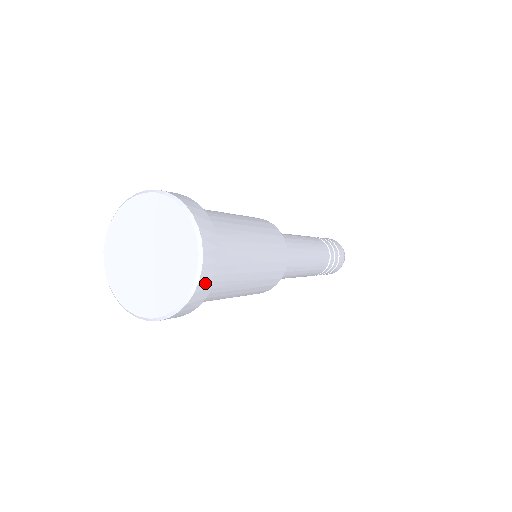
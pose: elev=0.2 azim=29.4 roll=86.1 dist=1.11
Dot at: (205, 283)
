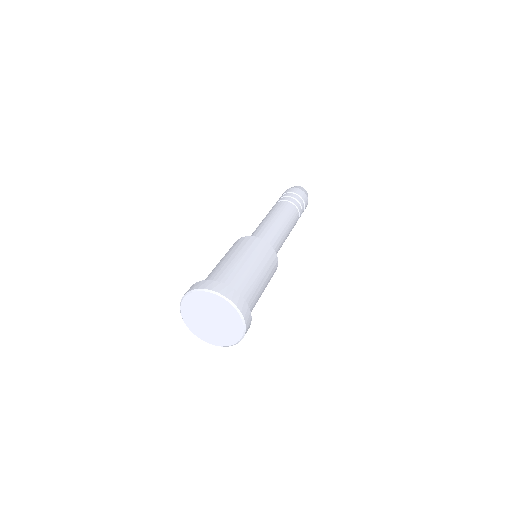
Dot at: (248, 321)
